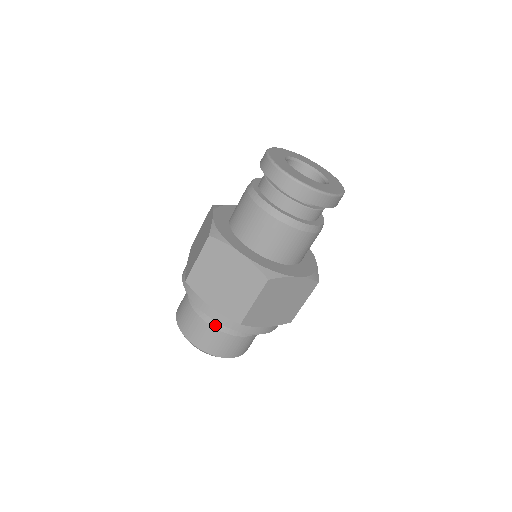
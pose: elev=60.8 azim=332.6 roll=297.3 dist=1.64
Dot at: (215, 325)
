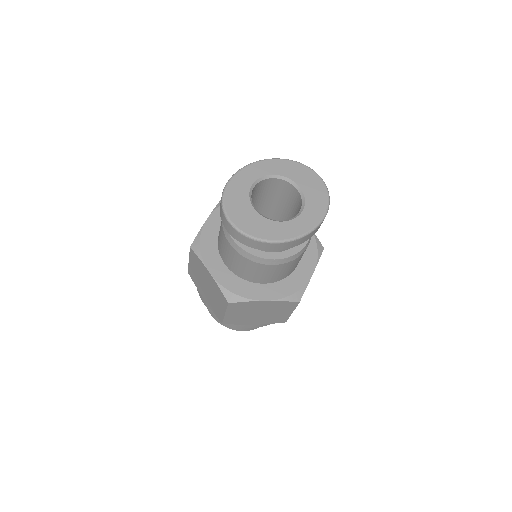
Dot at: occluded
